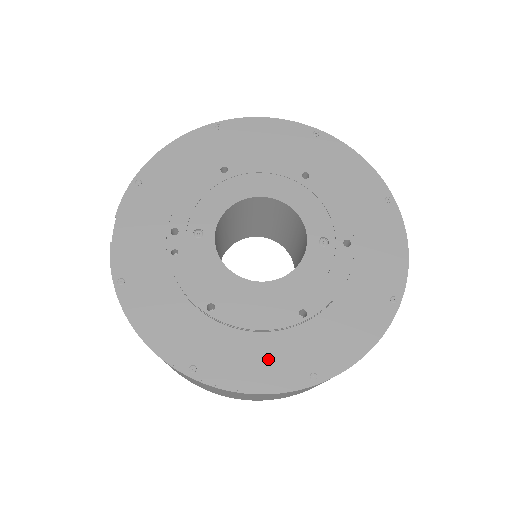
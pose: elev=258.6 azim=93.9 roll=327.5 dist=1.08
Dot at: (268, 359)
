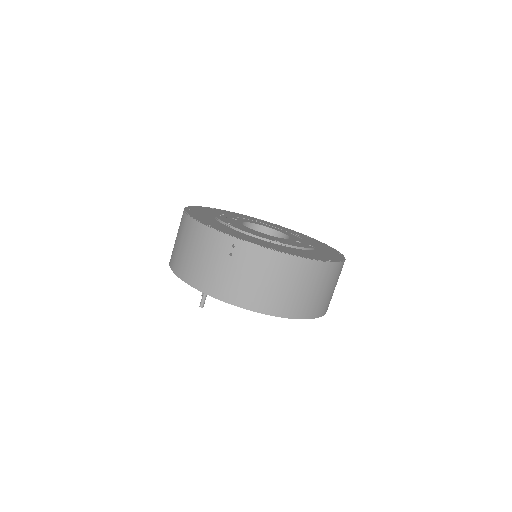
Dot at: (251, 239)
